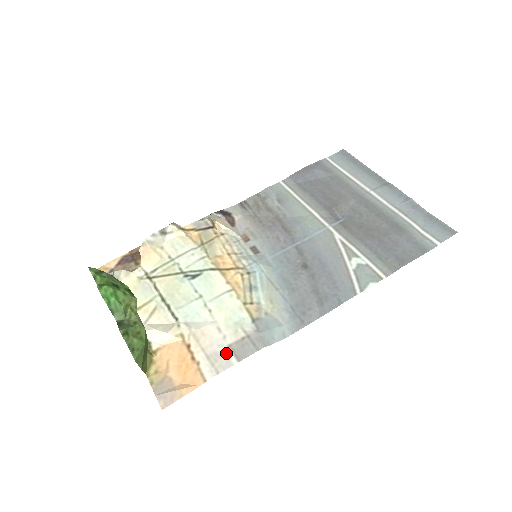
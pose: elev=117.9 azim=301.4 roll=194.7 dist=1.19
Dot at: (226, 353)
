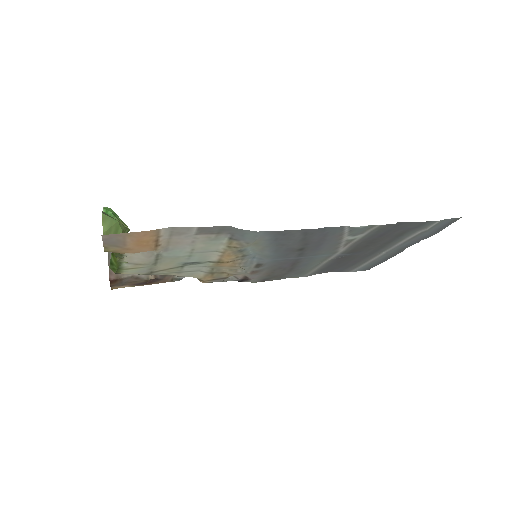
Dot at: (190, 232)
